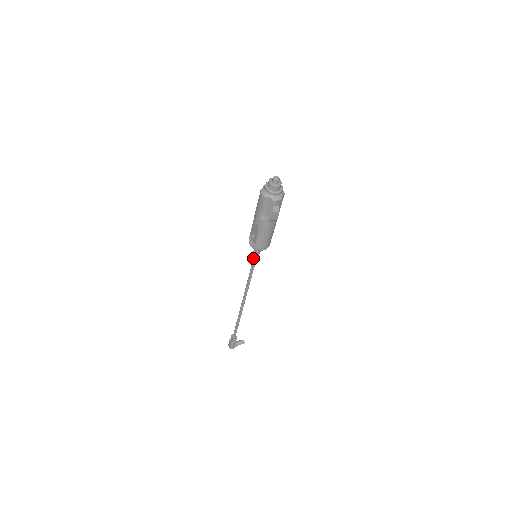
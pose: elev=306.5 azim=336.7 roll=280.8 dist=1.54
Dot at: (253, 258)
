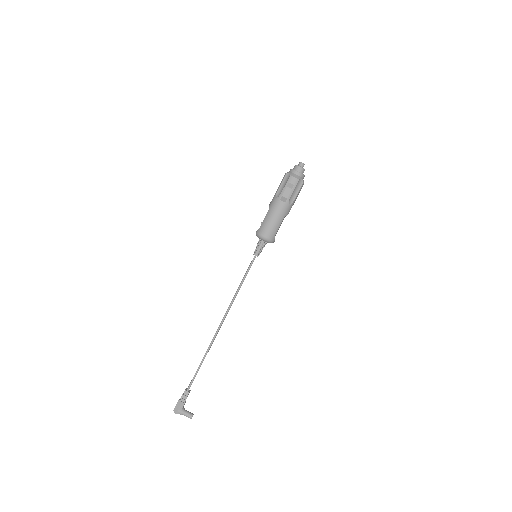
Dot at: (253, 259)
